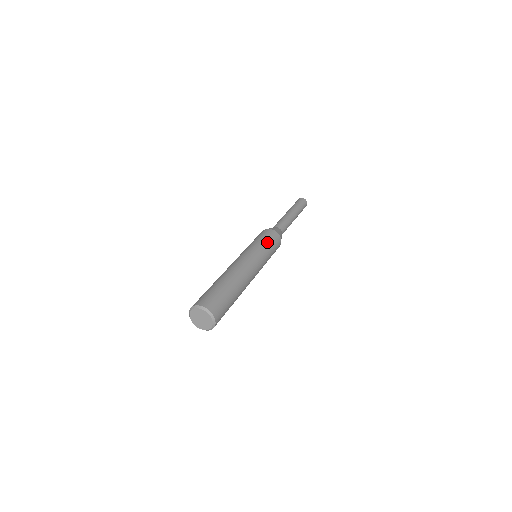
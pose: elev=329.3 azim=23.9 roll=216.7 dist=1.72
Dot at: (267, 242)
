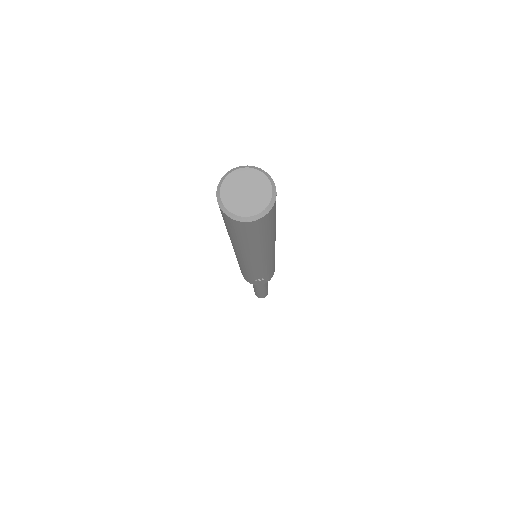
Dot at: occluded
